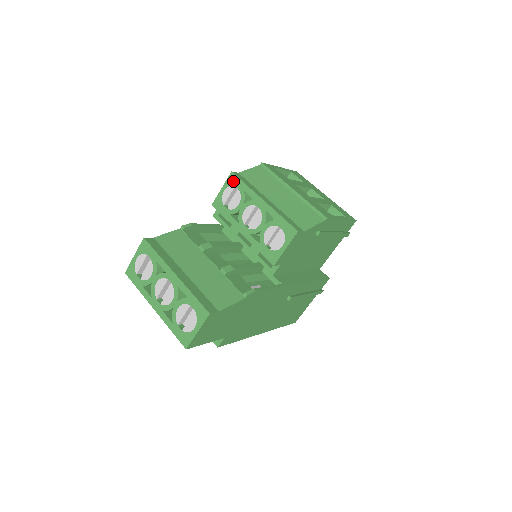
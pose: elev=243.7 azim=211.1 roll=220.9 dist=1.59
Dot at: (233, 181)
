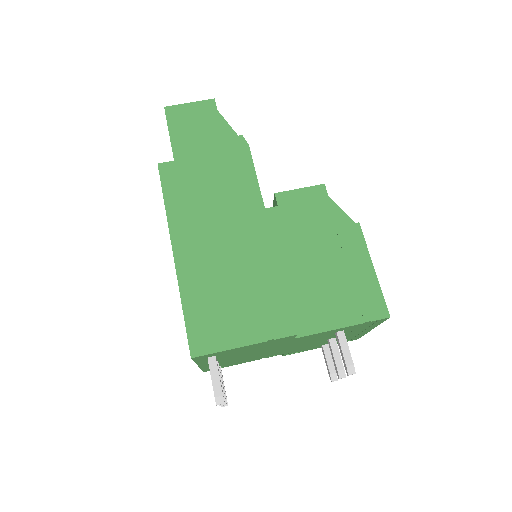
Dot at: occluded
